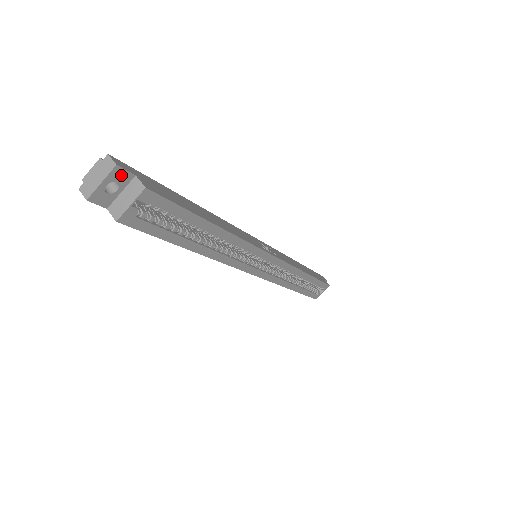
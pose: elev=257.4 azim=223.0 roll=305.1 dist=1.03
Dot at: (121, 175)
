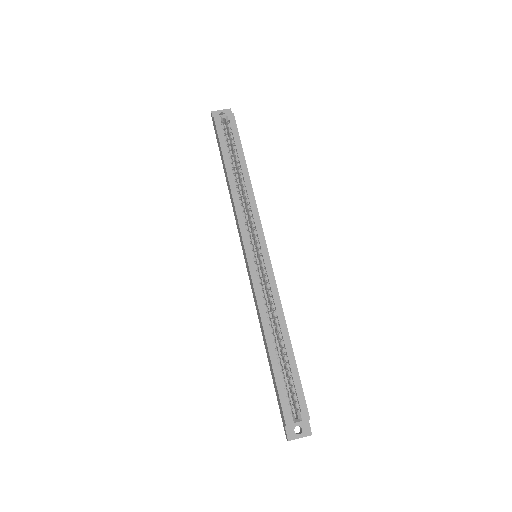
Dot at: occluded
